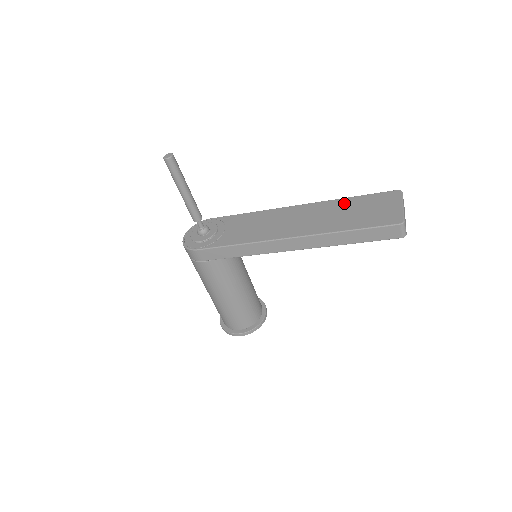
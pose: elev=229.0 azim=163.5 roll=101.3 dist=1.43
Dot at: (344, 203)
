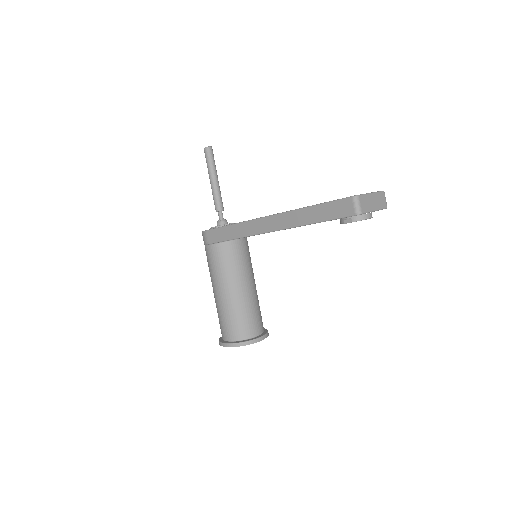
Dot at: occluded
